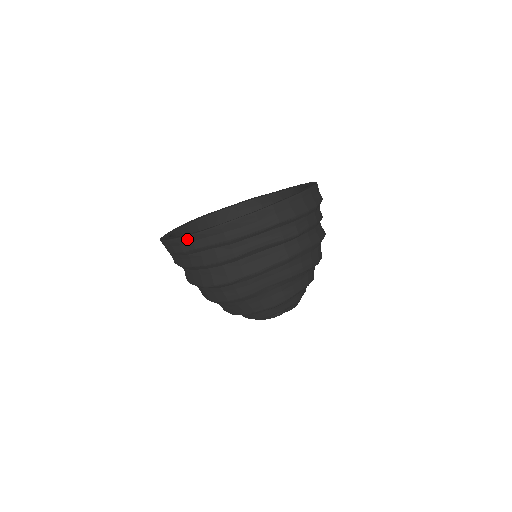
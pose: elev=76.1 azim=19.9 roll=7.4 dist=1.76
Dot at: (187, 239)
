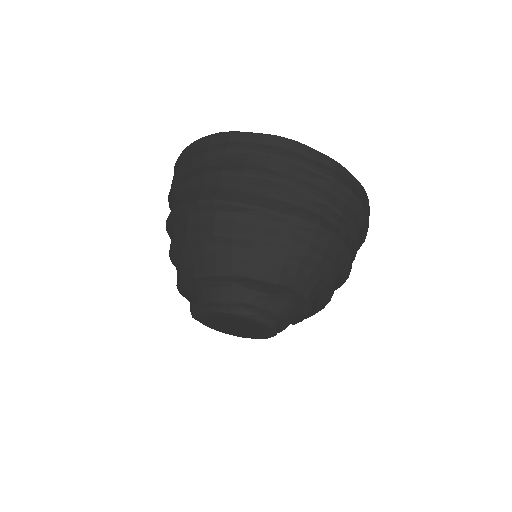
Dot at: (225, 136)
